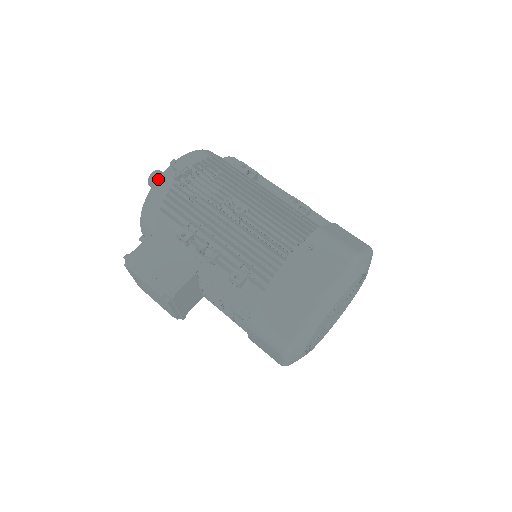
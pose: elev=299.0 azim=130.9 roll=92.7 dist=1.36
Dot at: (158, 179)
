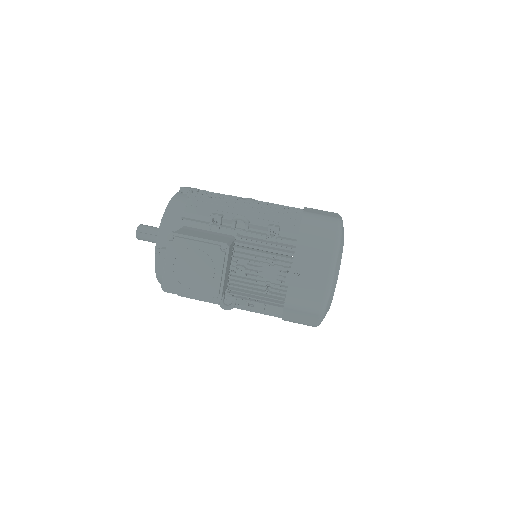
Dot at: (173, 197)
